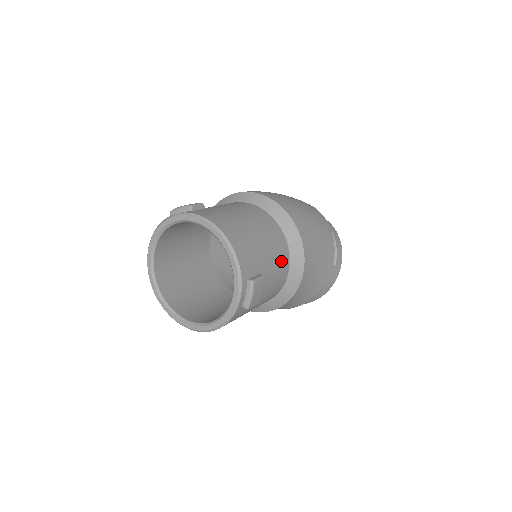
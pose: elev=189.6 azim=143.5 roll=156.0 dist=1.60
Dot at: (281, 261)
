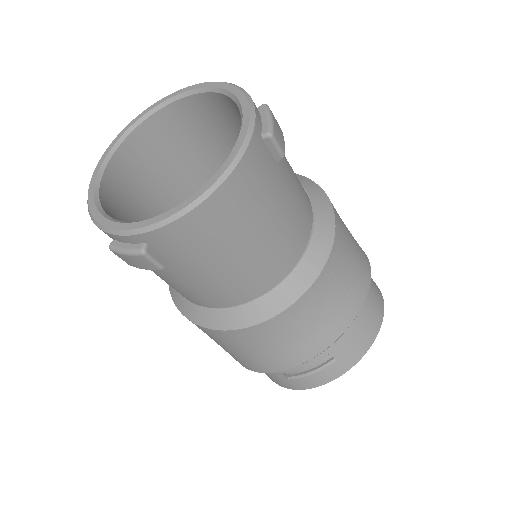
Dot at: occluded
